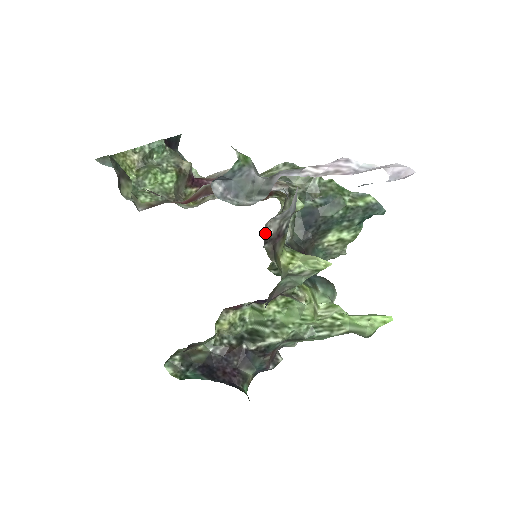
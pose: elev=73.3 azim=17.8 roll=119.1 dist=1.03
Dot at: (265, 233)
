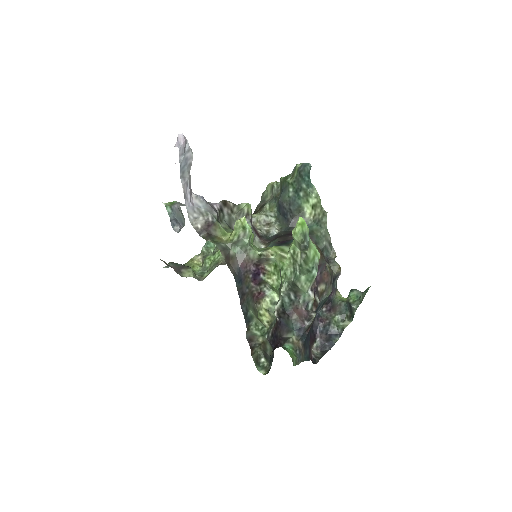
Dot at: (195, 229)
